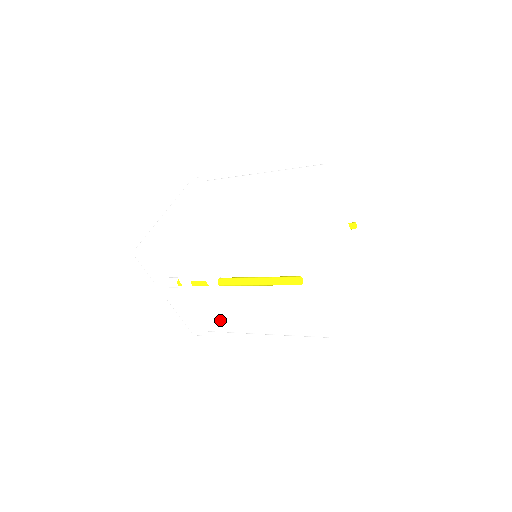
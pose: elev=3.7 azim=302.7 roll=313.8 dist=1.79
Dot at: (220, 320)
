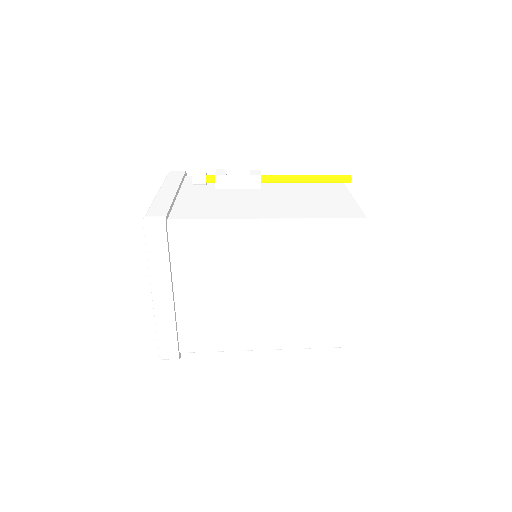
Dot at: occluded
